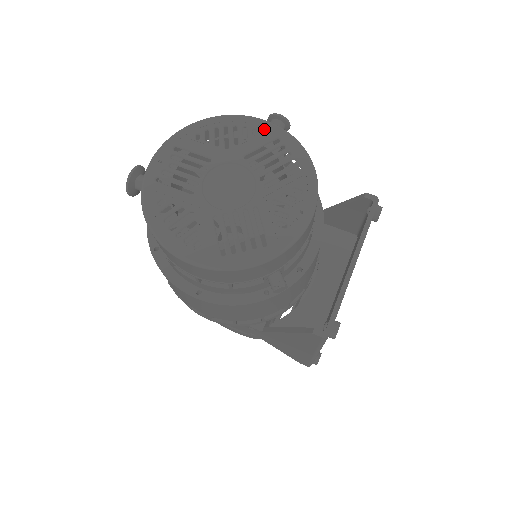
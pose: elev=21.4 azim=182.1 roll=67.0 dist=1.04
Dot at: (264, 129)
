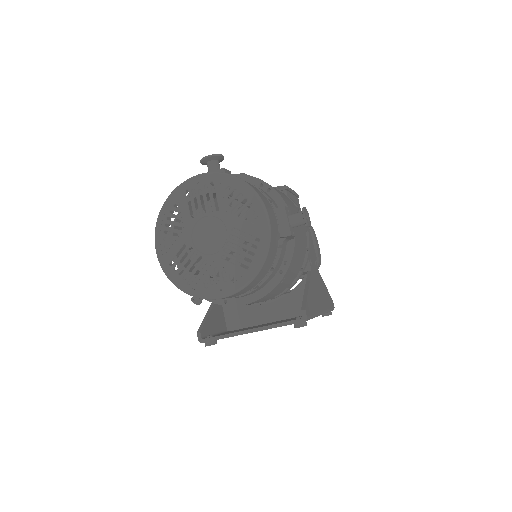
Dot at: (261, 225)
